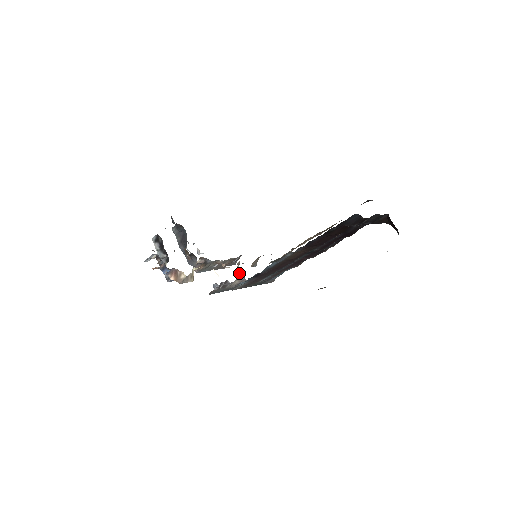
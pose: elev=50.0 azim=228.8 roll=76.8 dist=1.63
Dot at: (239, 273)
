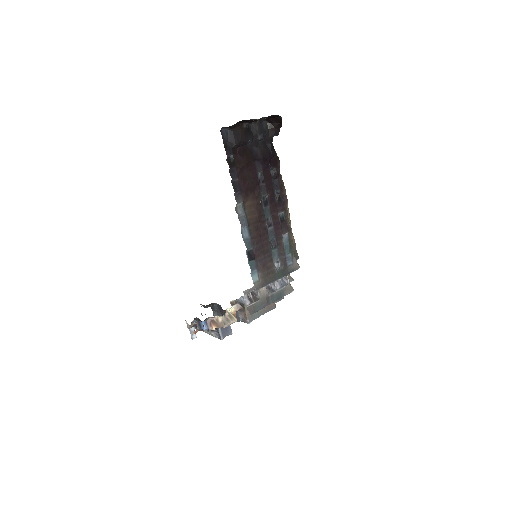
Dot at: occluded
